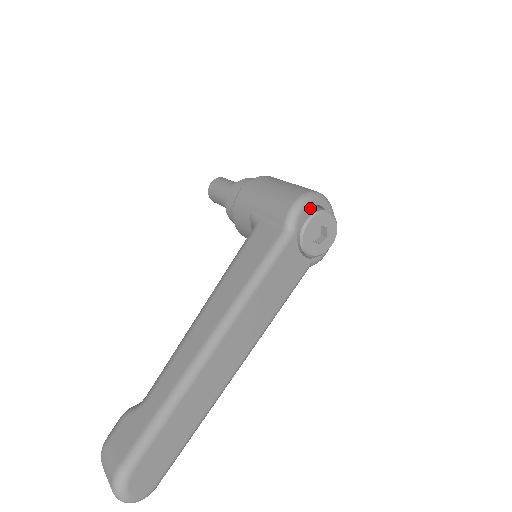
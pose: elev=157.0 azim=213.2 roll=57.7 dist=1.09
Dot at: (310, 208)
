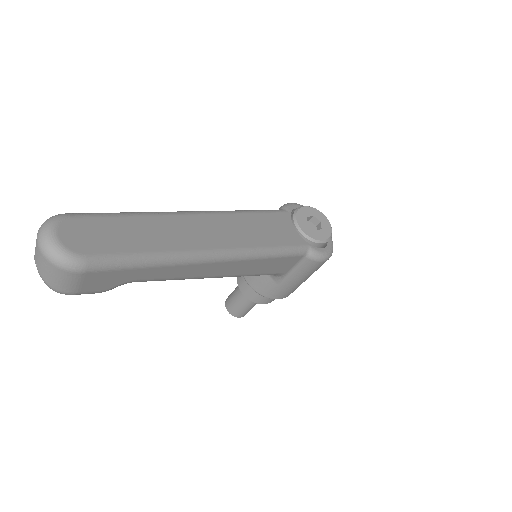
Dot at: occluded
